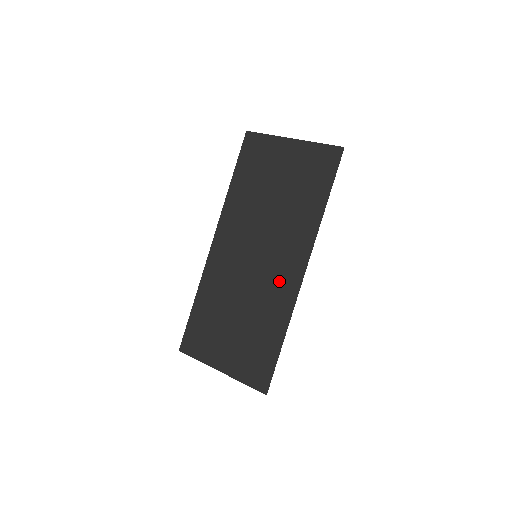
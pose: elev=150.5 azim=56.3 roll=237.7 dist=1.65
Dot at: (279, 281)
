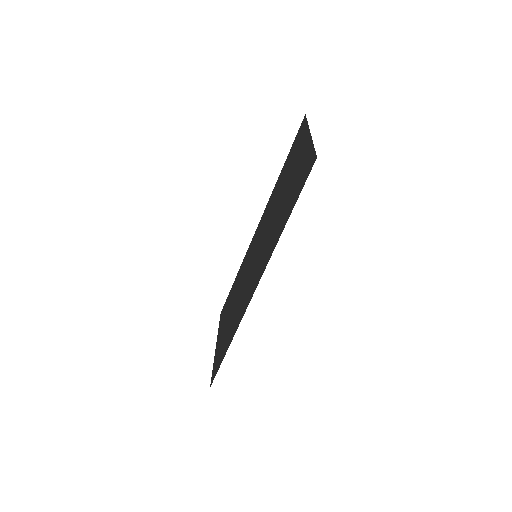
Dot at: (248, 290)
